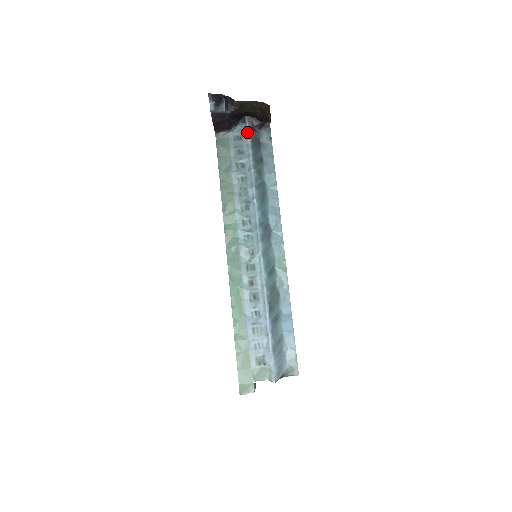
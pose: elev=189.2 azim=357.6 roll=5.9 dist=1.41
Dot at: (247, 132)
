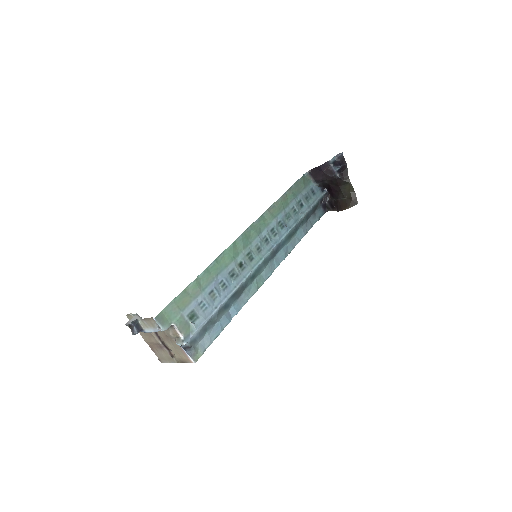
Dot at: (320, 197)
